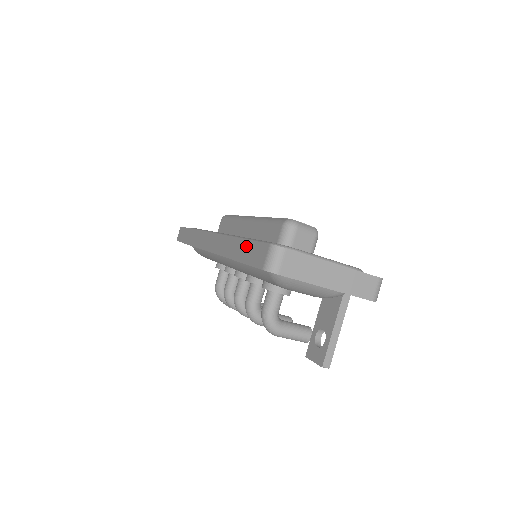
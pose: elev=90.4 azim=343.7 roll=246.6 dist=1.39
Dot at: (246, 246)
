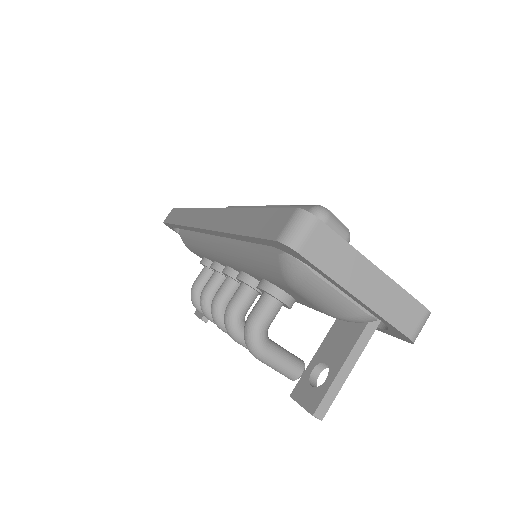
Dot at: (257, 215)
